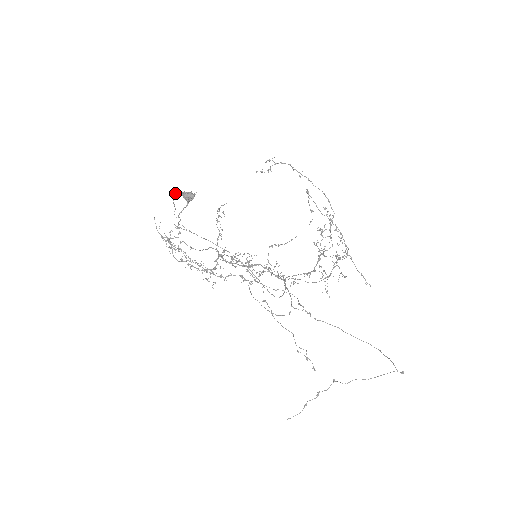
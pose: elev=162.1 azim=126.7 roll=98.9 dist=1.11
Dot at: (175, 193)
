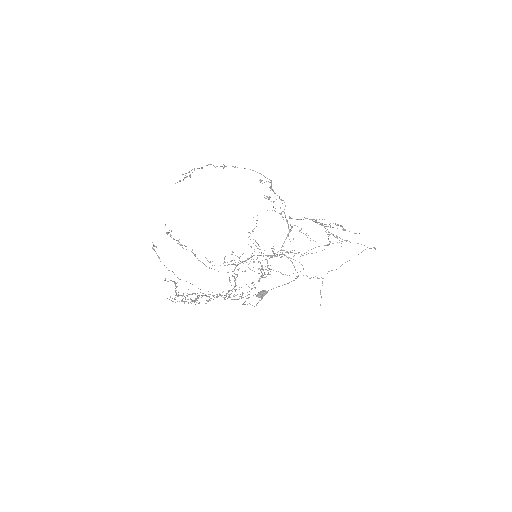
Dot at: occluded
